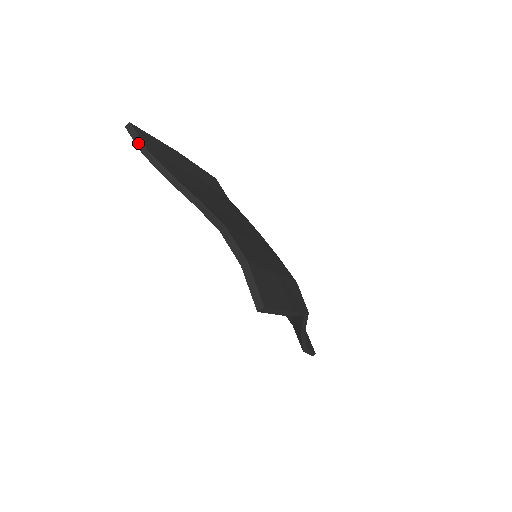
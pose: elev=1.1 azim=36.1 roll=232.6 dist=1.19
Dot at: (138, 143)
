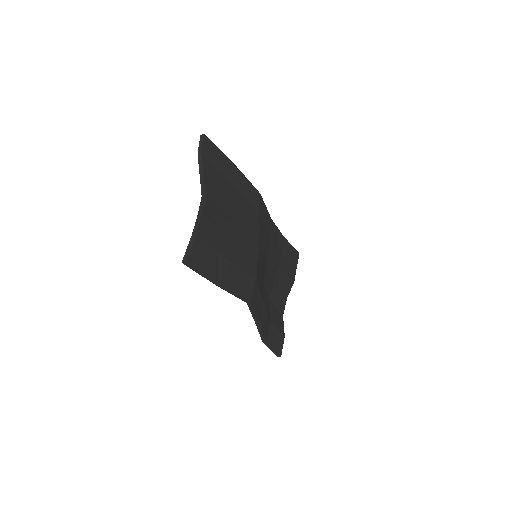
Dot at: (200, 147)
